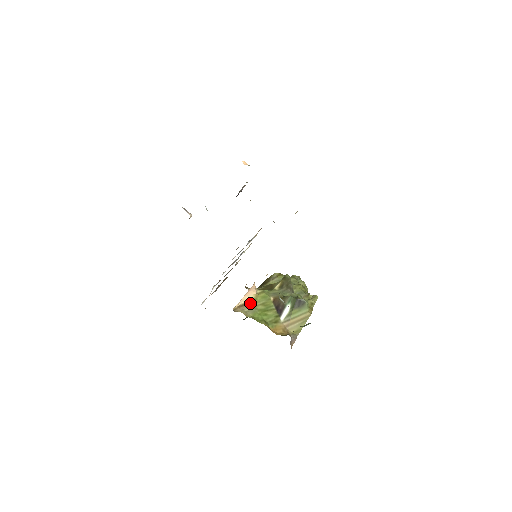
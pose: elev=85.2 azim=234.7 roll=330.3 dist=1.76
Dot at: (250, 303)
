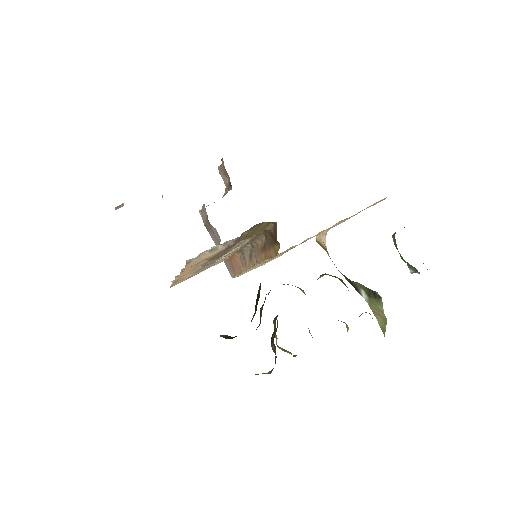
Dot at: (326, 250)
